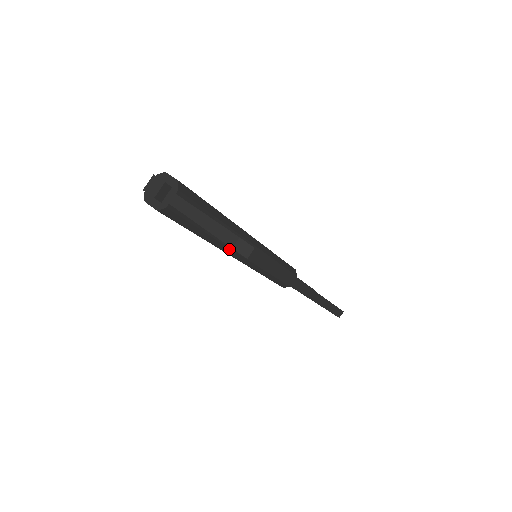
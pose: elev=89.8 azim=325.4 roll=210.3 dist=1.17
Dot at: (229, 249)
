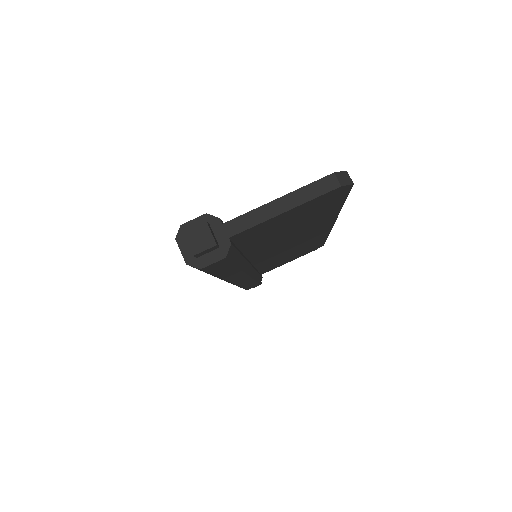
Dot at: (248, 265)
